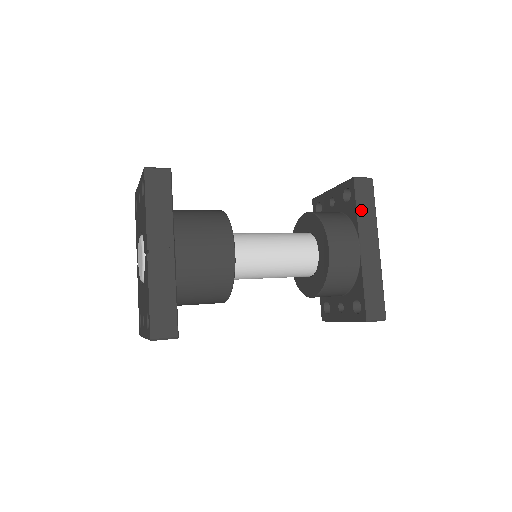
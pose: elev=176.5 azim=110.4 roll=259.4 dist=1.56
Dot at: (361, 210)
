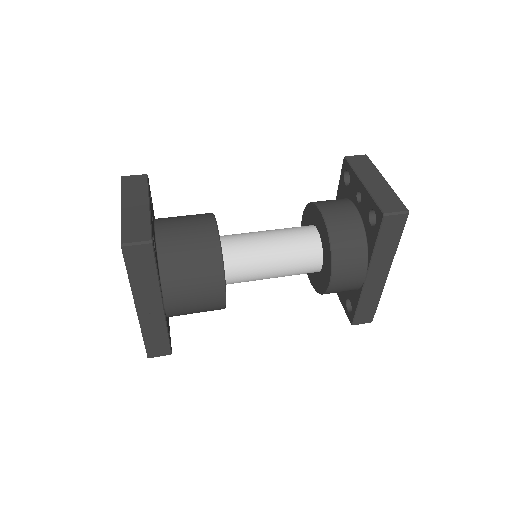
Dot at: (380, 246)
